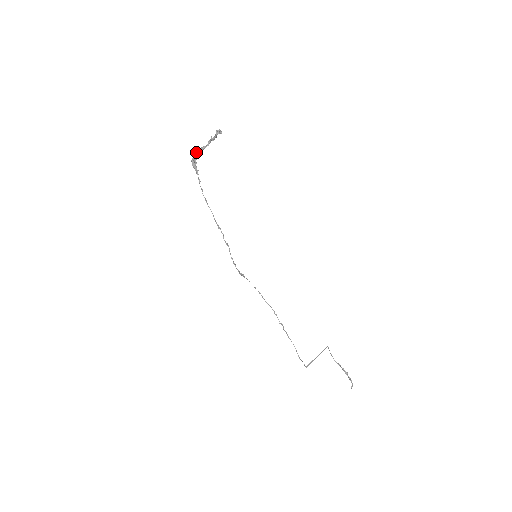
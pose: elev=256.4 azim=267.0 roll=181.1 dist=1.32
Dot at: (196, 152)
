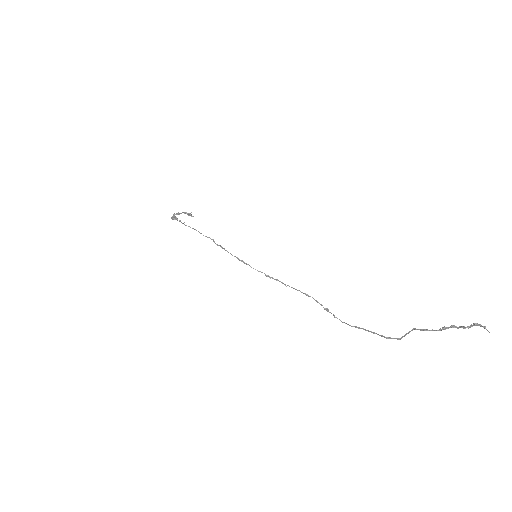
Dot at: (174, 214)
